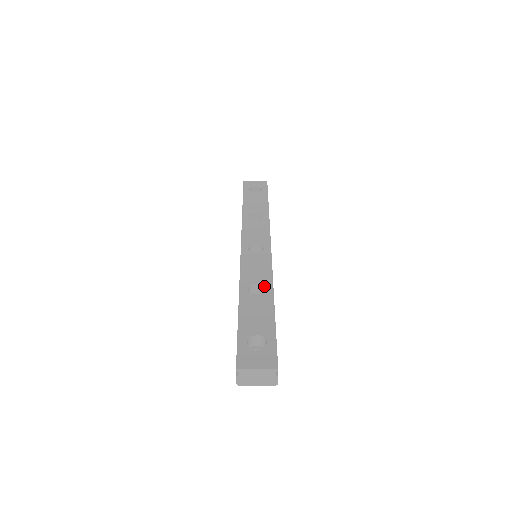
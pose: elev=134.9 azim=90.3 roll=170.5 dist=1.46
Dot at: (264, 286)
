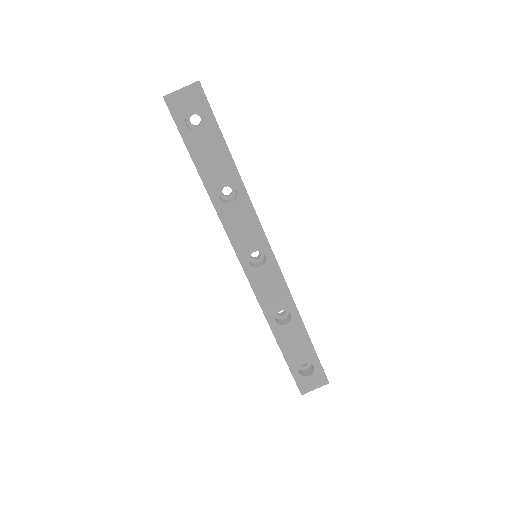
Dot at: (289, 311)
